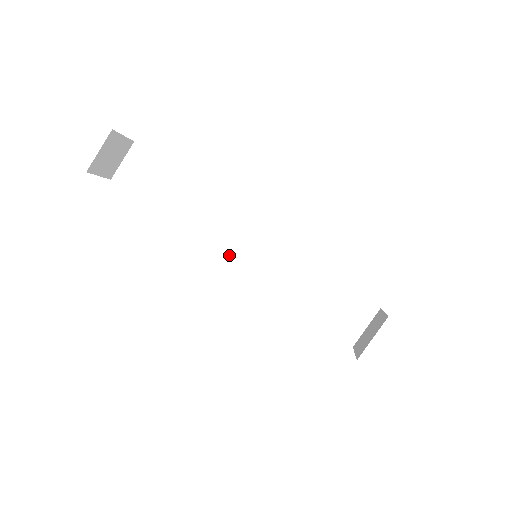
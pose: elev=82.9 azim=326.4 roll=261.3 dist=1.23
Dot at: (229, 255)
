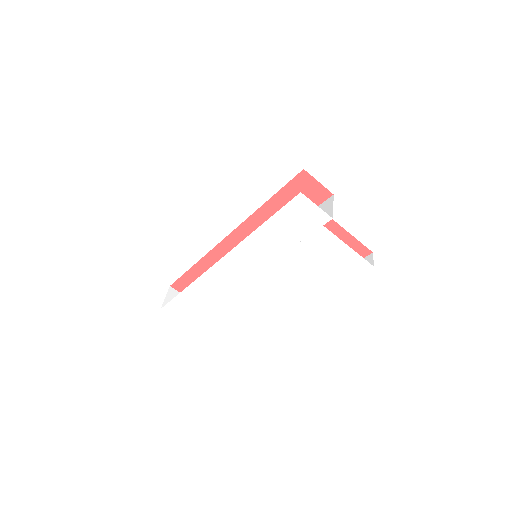
Dot at: occluded
